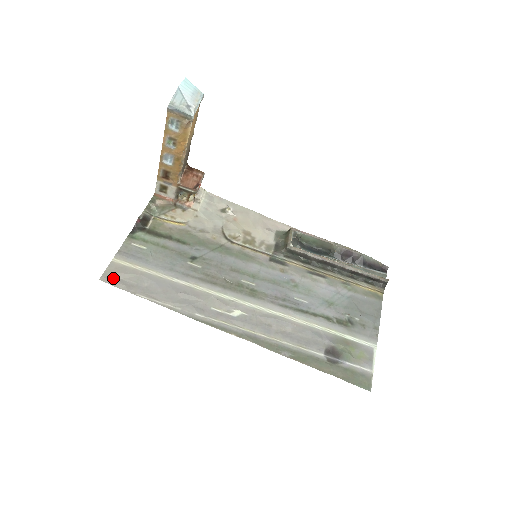
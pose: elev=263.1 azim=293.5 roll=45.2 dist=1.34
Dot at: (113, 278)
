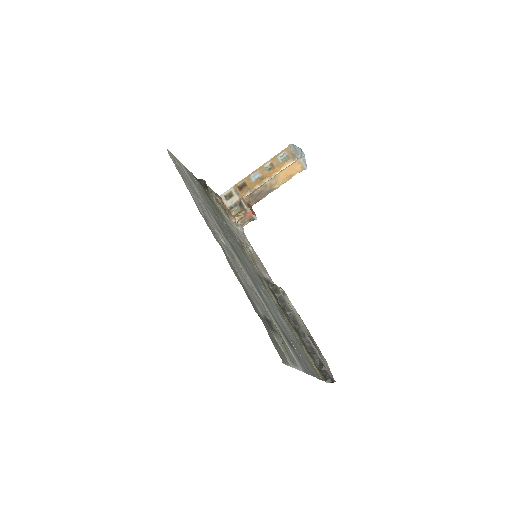
Dot at: (173, 157)
